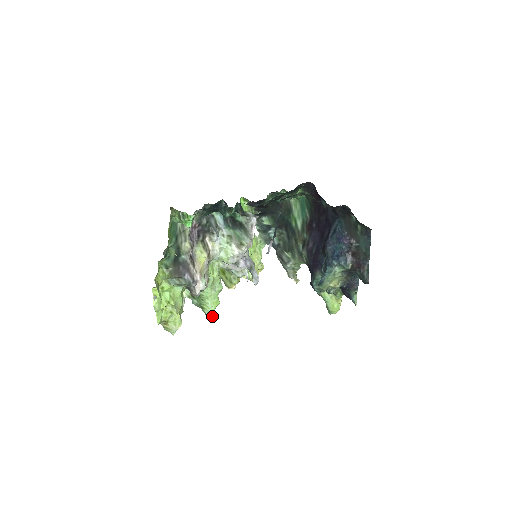
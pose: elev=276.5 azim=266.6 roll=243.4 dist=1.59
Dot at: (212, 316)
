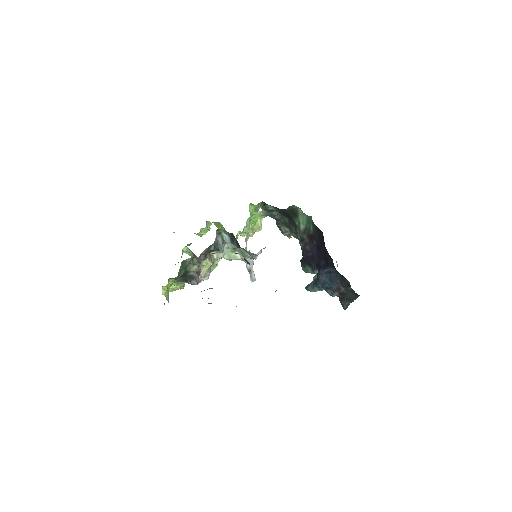
Dot at: occluded
